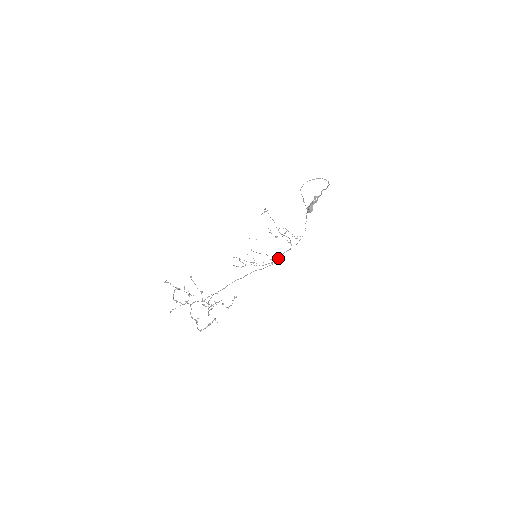
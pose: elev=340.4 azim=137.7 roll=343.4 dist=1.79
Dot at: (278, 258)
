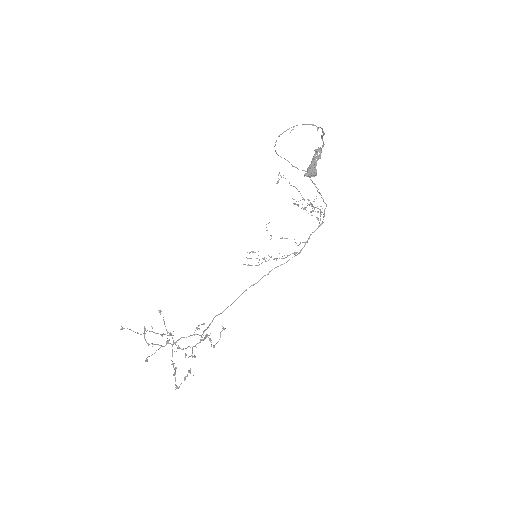
Dot at: occluded
